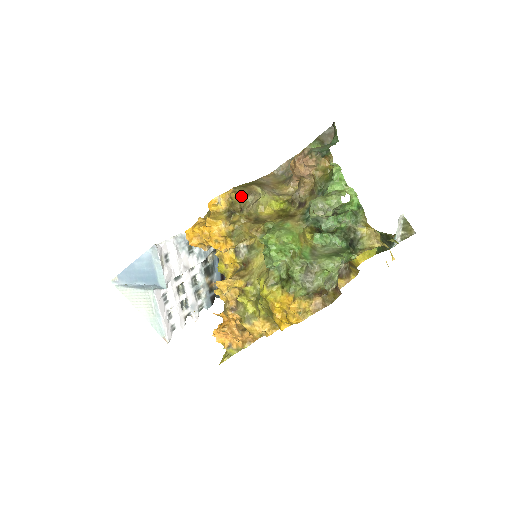
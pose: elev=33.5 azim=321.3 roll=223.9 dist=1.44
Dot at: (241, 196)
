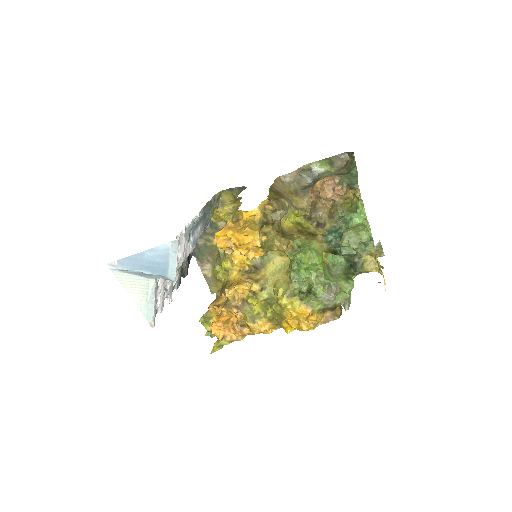
Dot at: (275, 209)
